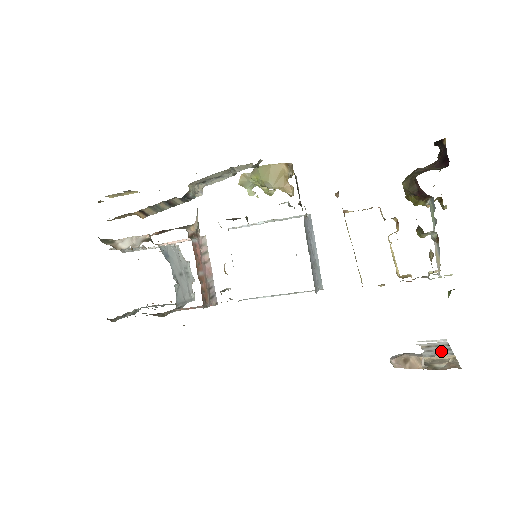
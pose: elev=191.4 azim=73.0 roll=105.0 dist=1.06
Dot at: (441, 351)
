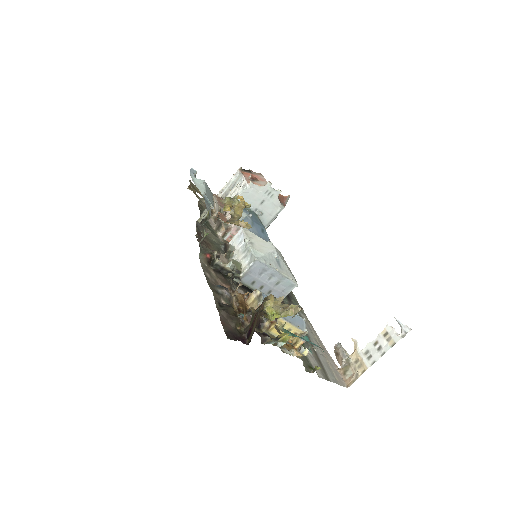
Dot at: (375, 352)
